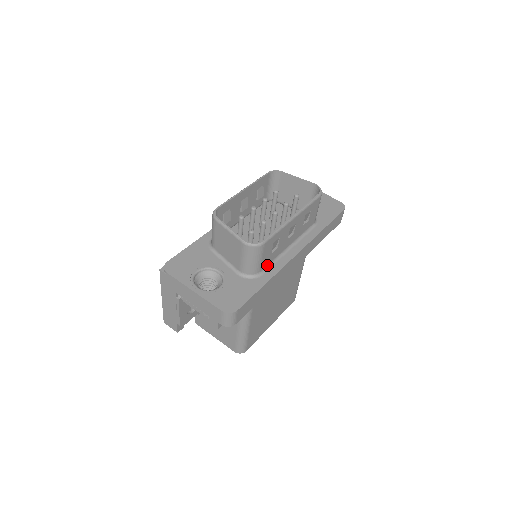
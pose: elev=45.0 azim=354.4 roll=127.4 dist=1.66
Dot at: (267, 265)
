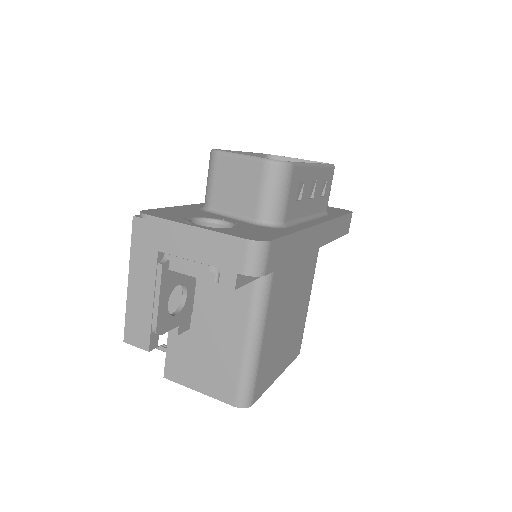
Dot at: (290, 221)
